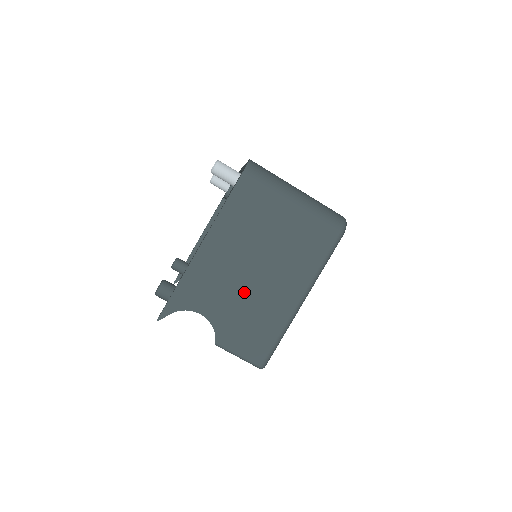
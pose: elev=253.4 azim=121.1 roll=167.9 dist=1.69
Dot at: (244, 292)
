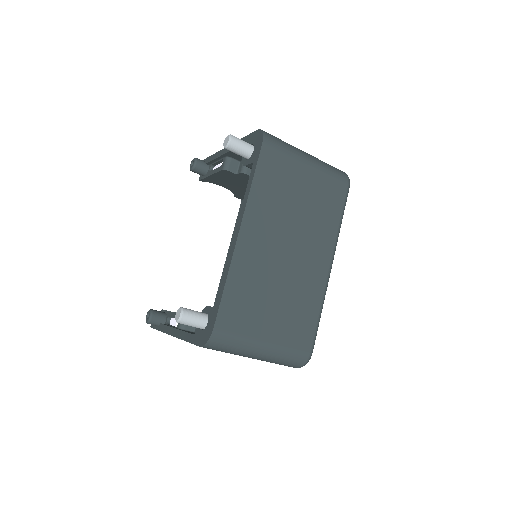
Dot at: occluded
